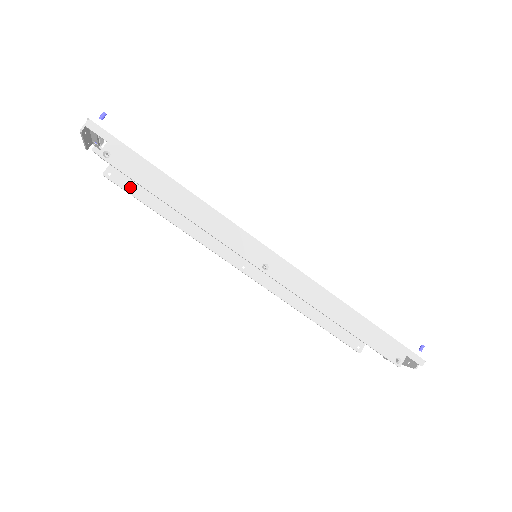
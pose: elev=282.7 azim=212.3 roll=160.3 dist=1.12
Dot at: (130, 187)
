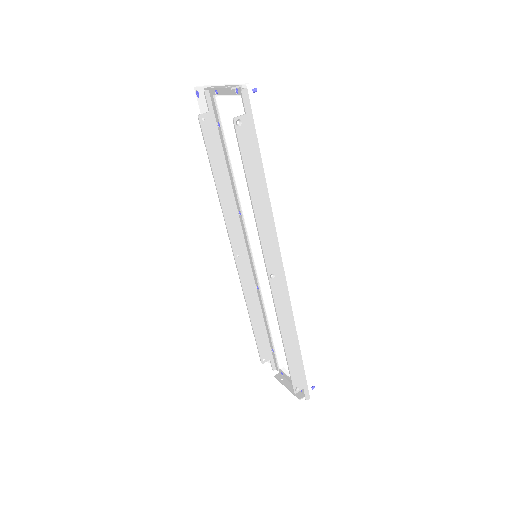
Dot at: (210, 140)
